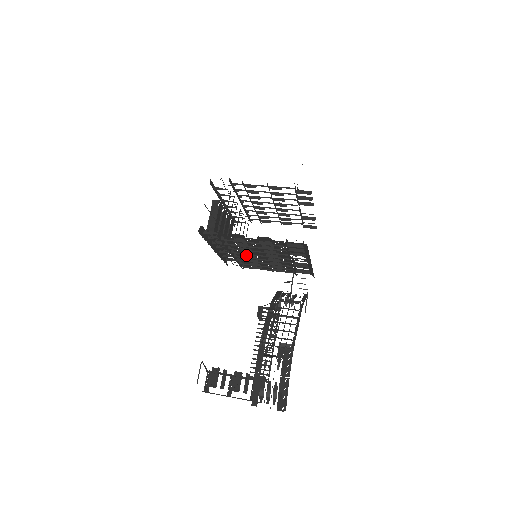
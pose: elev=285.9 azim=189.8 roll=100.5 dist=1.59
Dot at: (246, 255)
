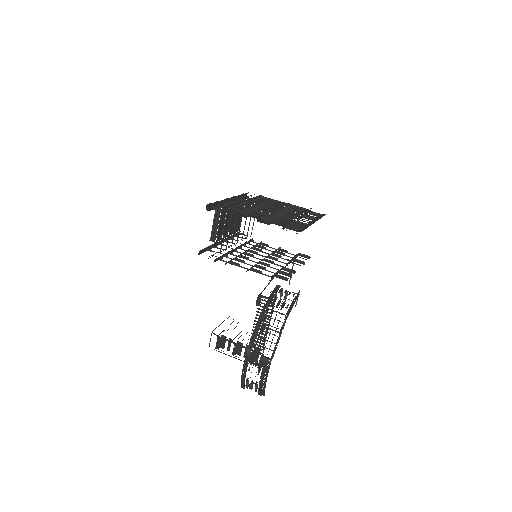
Dot at: (249, 249)
